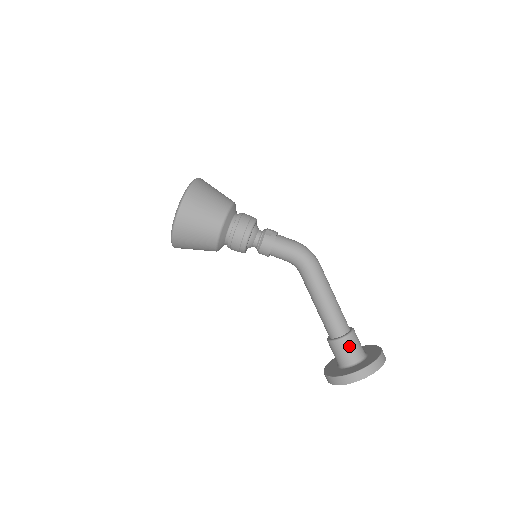
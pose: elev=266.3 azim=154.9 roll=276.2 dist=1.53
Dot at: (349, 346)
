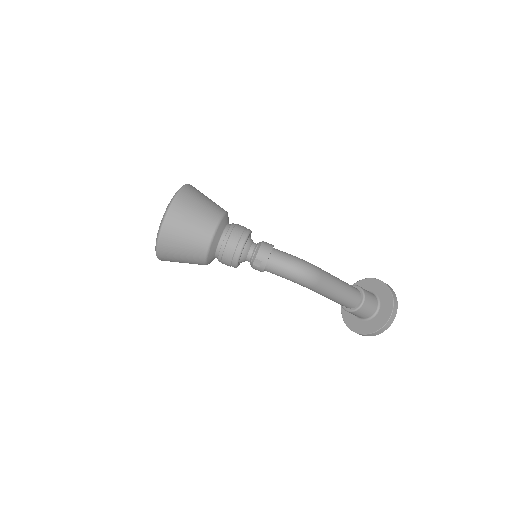
Dot at: (355, 314)
